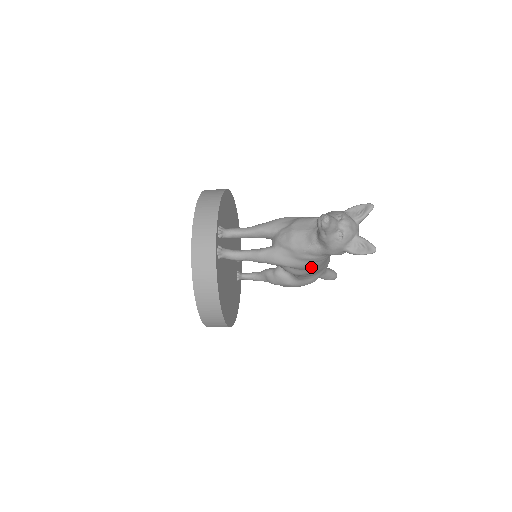
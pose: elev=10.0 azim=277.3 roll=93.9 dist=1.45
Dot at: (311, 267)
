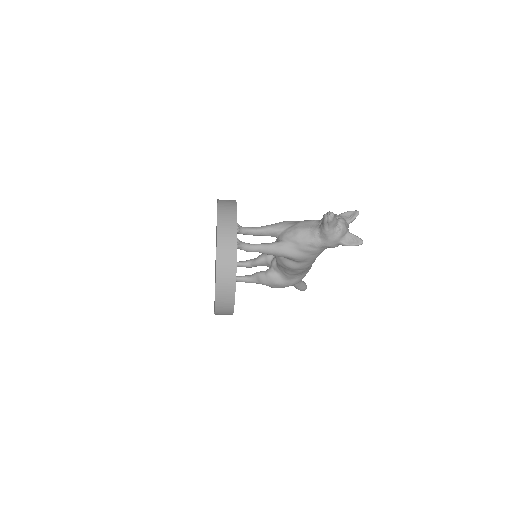
Dot at: (308, 260)
